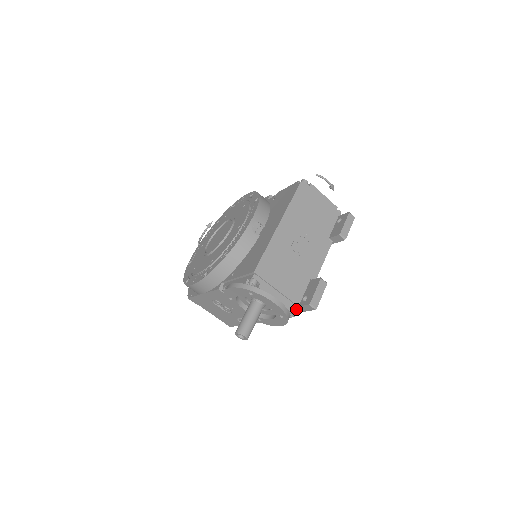
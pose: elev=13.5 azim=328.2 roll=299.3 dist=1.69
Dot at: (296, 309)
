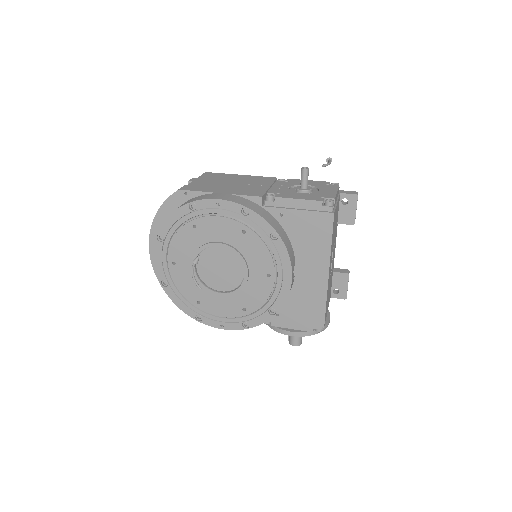
Dot at: occluded
